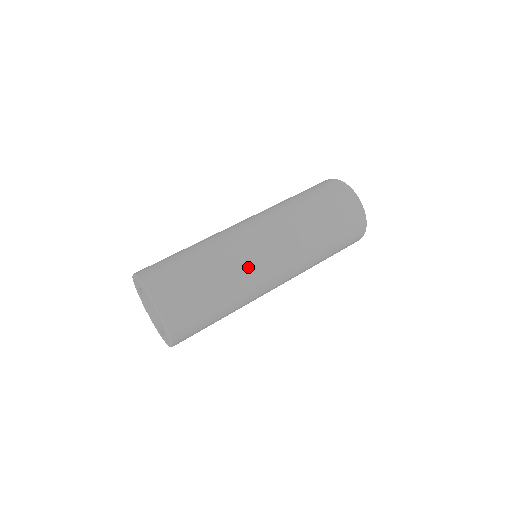
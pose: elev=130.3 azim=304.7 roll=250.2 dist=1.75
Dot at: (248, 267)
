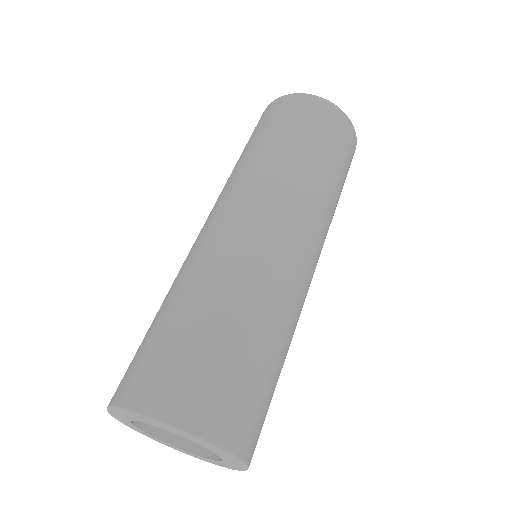
Dot at: (286, 282)
